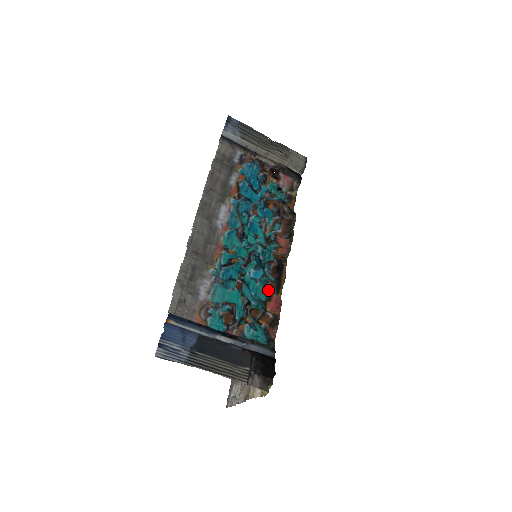
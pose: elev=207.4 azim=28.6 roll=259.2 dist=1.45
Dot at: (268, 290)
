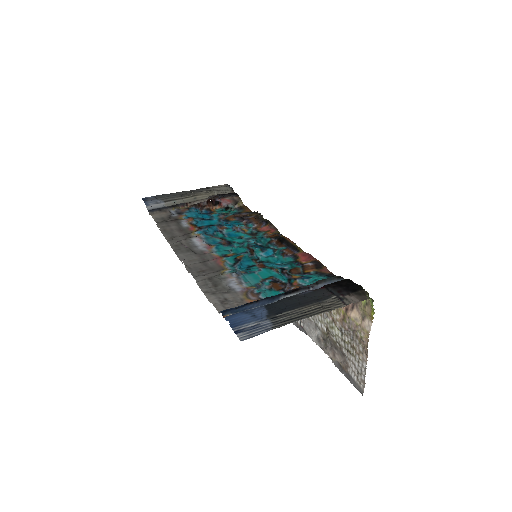
Dot at: (288, 255)
